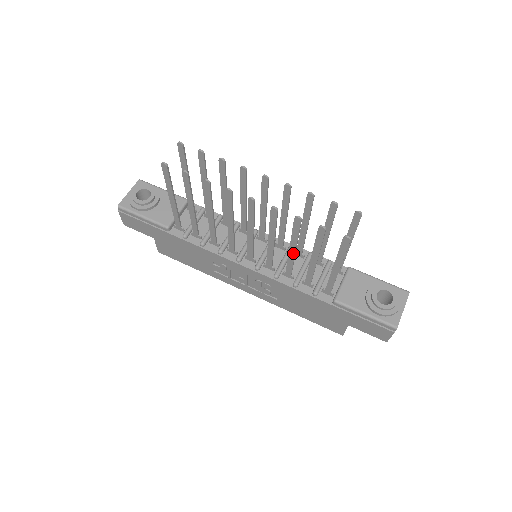
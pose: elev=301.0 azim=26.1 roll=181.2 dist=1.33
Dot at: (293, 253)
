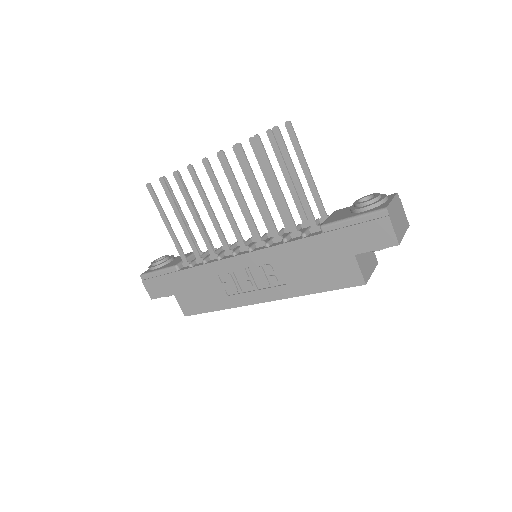
Dot at: (261, 197)
